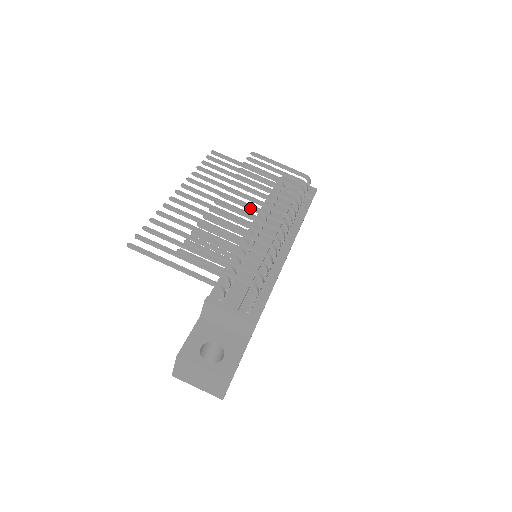
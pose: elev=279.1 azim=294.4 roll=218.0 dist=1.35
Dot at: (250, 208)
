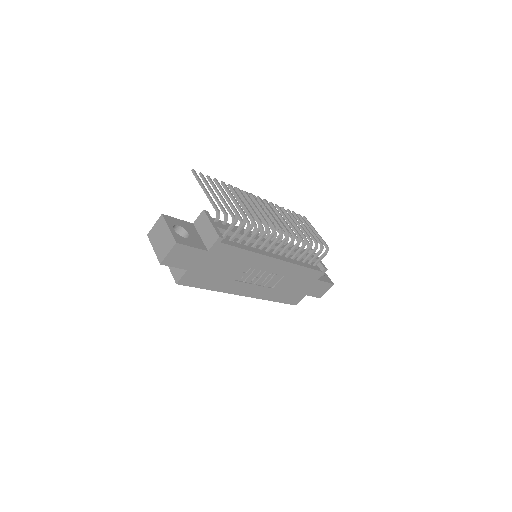
Dot at: (274, 214)
